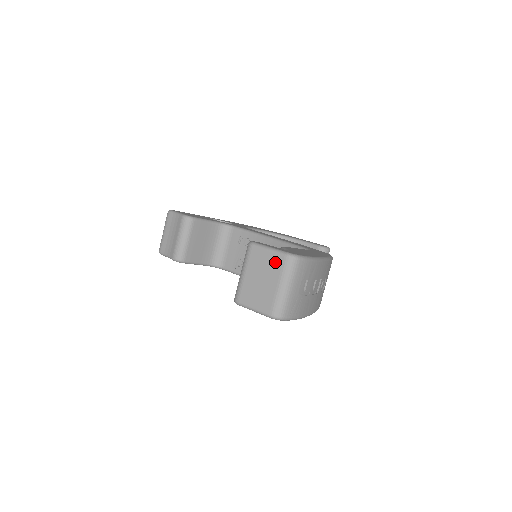
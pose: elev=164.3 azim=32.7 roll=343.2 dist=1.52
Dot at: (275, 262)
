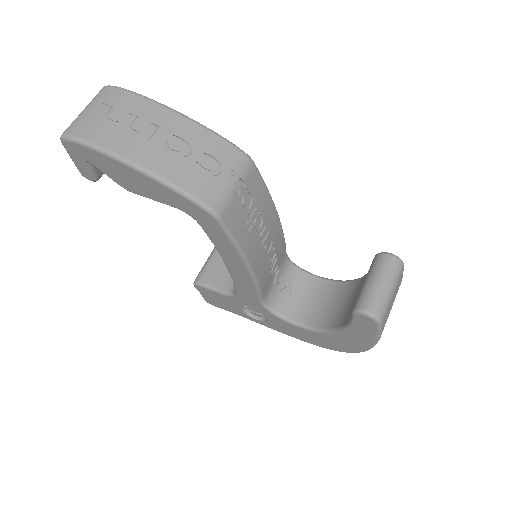
Dot at: occluded
